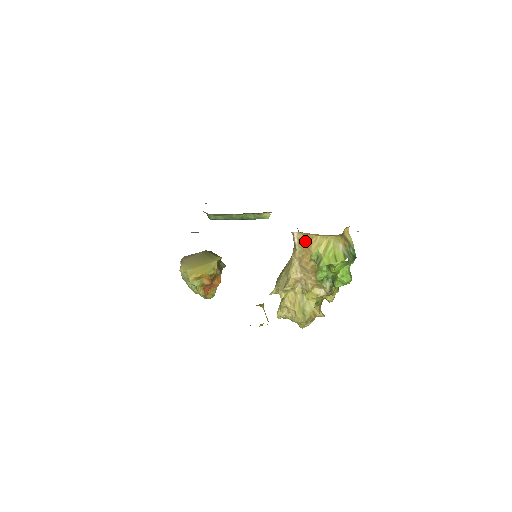
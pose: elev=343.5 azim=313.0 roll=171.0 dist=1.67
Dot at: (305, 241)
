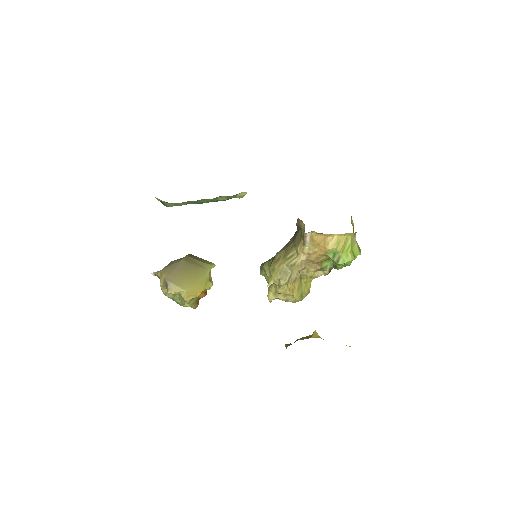
Dot at: (319, 239)
